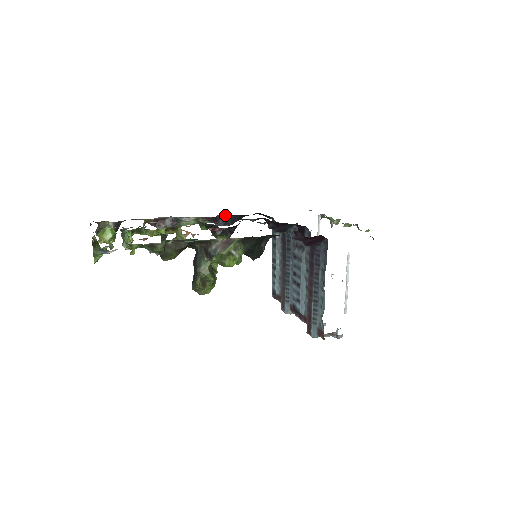
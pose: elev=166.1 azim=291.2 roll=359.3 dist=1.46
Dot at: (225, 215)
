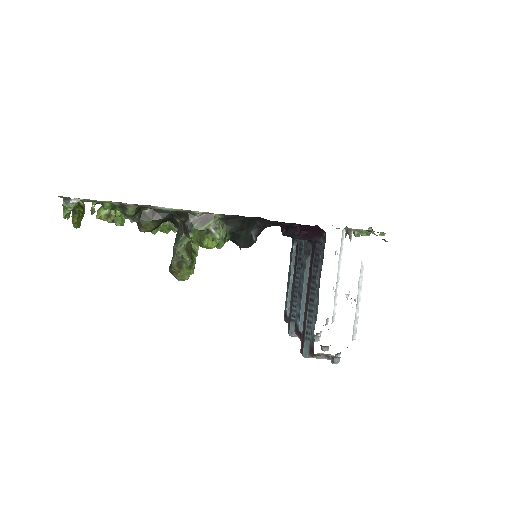
Dot at: occluded
